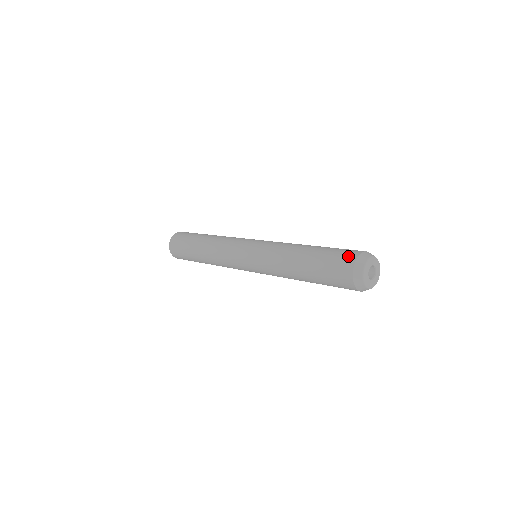
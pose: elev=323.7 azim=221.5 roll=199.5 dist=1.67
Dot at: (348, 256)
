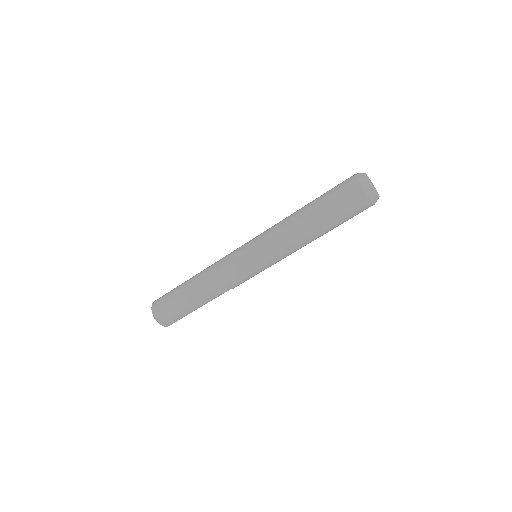
Dot at: (348, 182)
